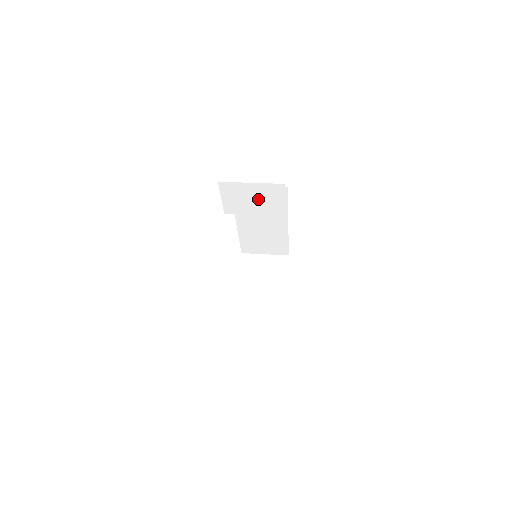
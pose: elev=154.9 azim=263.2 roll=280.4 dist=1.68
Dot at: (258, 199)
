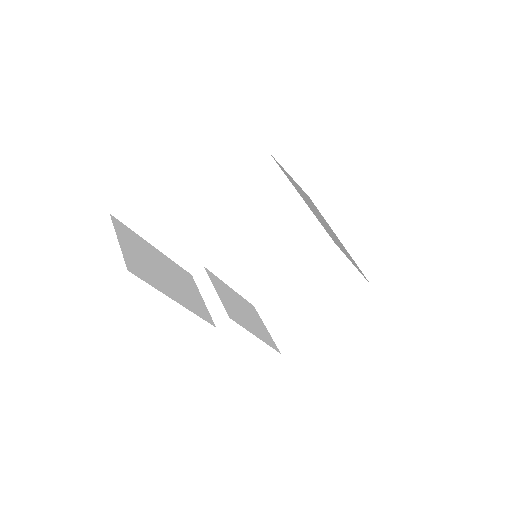
Dot at: occluded
